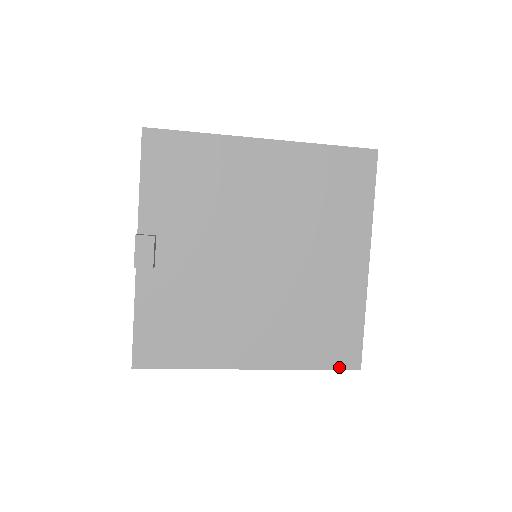
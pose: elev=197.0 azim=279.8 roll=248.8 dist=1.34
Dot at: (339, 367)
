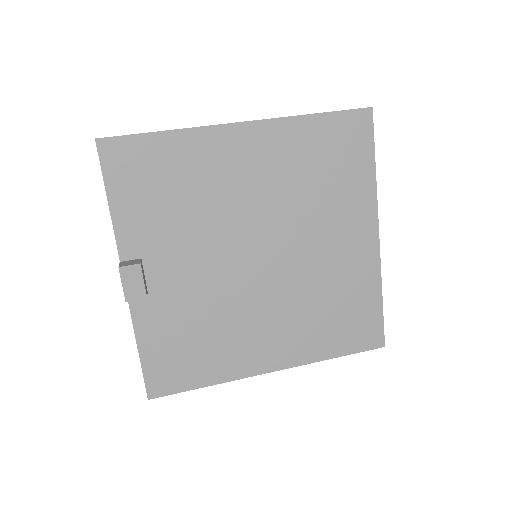
Dot at: (362, 349)
